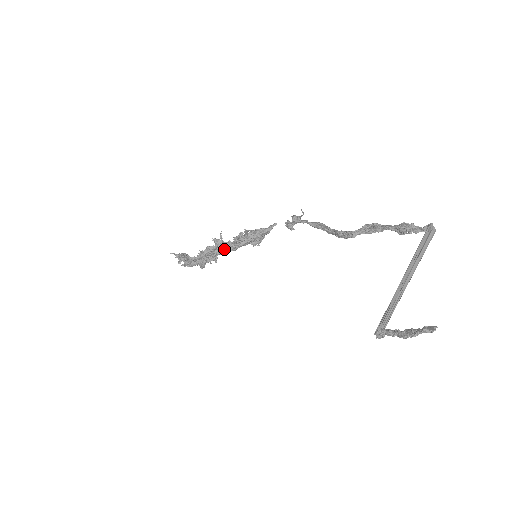
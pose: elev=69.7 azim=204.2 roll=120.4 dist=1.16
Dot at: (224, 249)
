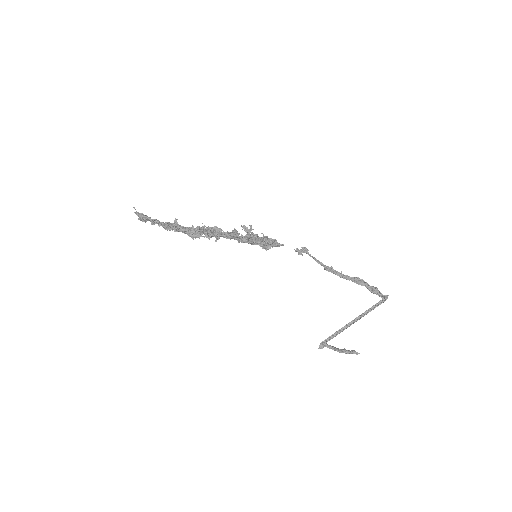
Dot at: (238, 237)
